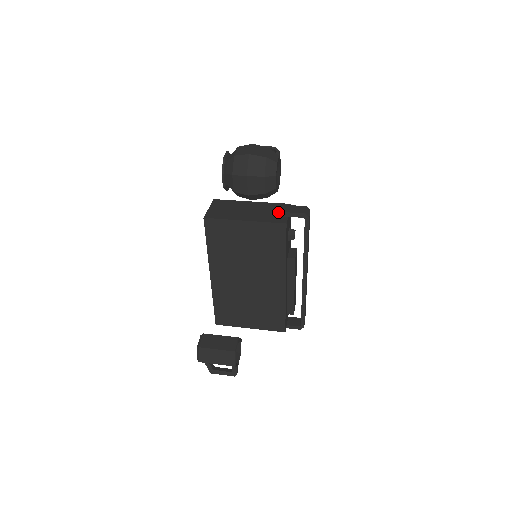
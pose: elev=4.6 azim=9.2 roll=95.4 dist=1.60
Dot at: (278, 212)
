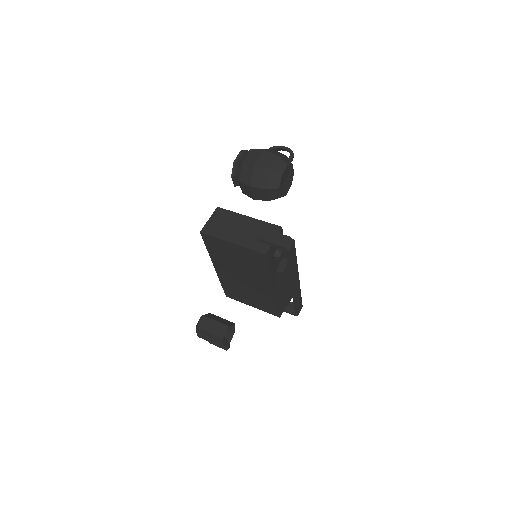
Dot at: (262, 240)
